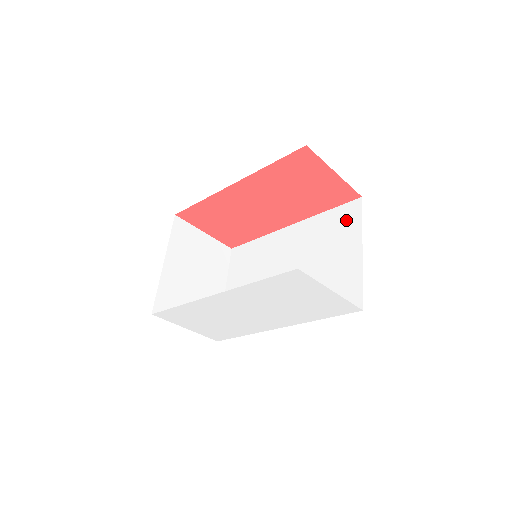
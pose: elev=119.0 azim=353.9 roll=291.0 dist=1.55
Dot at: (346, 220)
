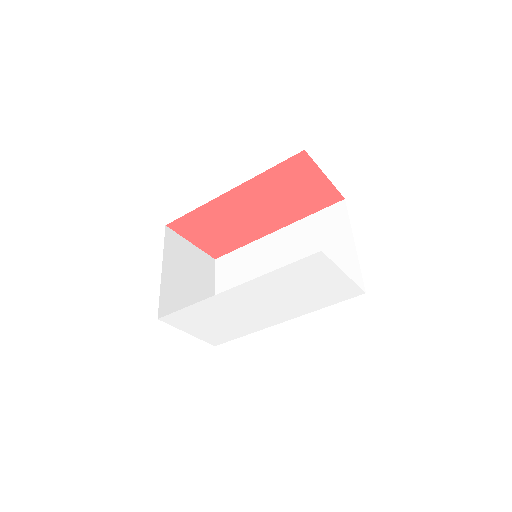
Dot at: (333, 220)
